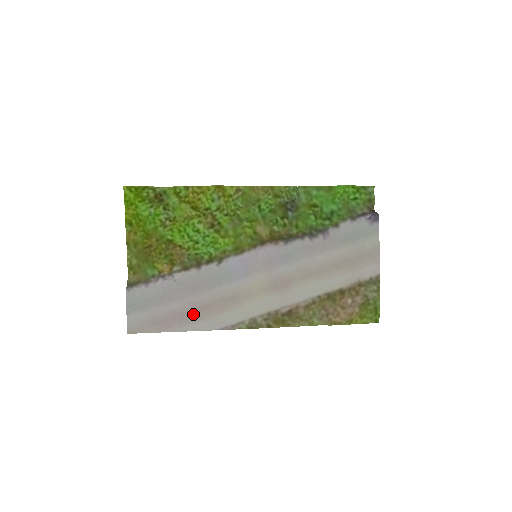
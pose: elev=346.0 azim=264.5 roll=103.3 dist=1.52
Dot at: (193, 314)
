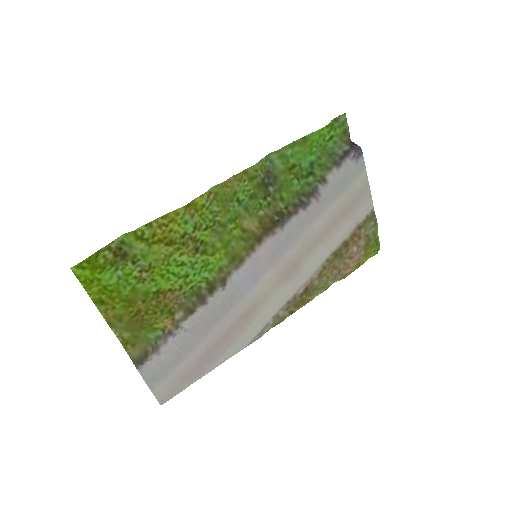
Dot at: (218, 348)
